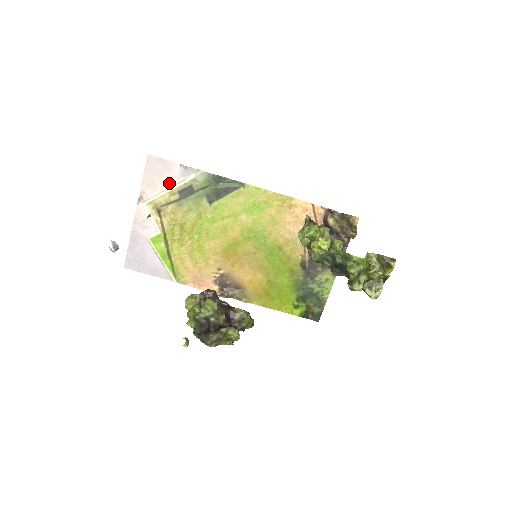
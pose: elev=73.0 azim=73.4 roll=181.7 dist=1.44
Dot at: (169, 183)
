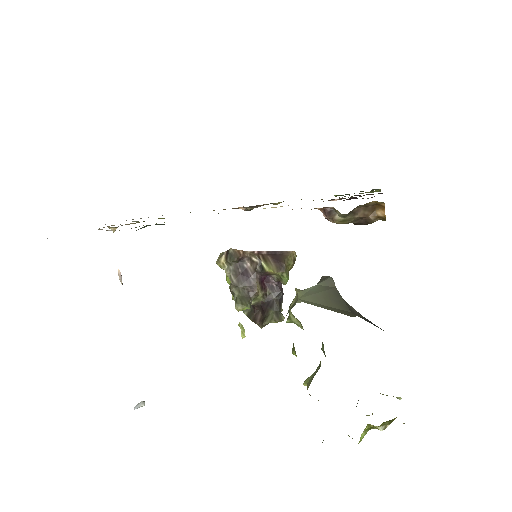
Dot at: occluded
